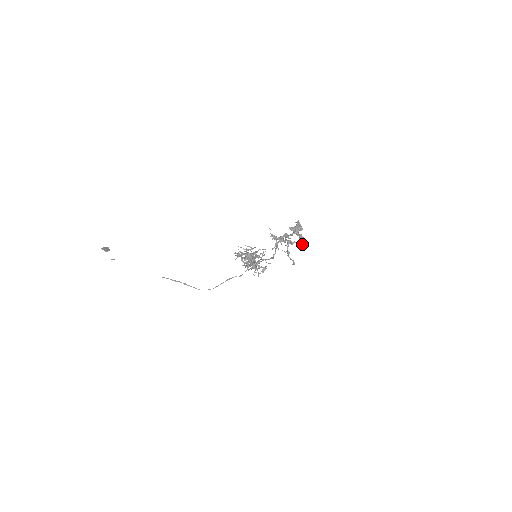
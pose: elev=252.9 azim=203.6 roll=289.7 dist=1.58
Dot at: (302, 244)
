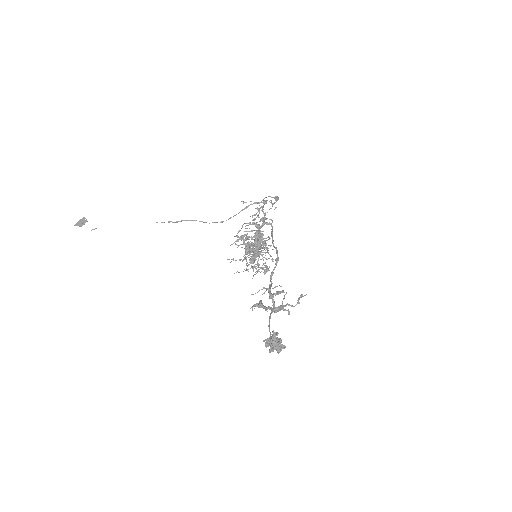
Dot at: (300, 297)
